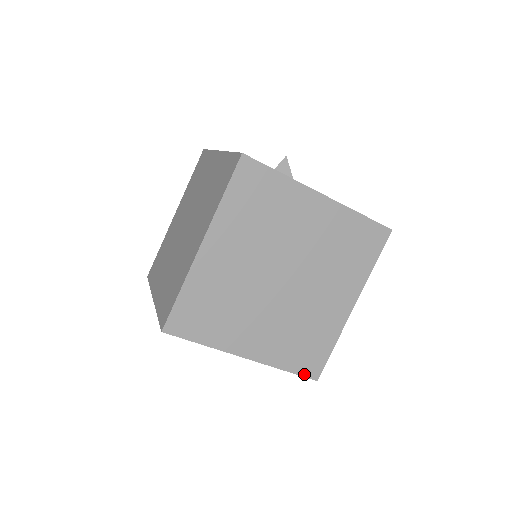
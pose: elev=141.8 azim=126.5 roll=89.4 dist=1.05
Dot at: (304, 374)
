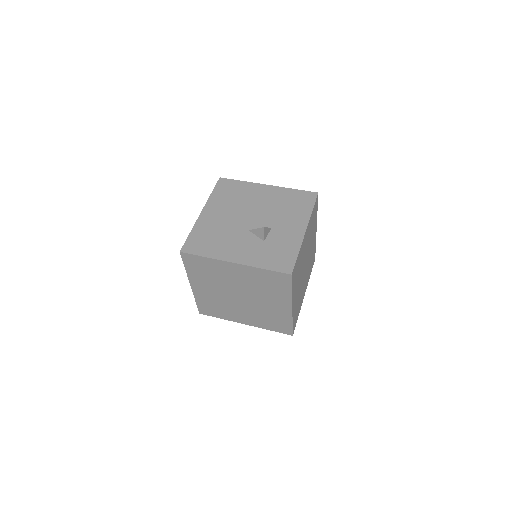
Dot at: occluded
